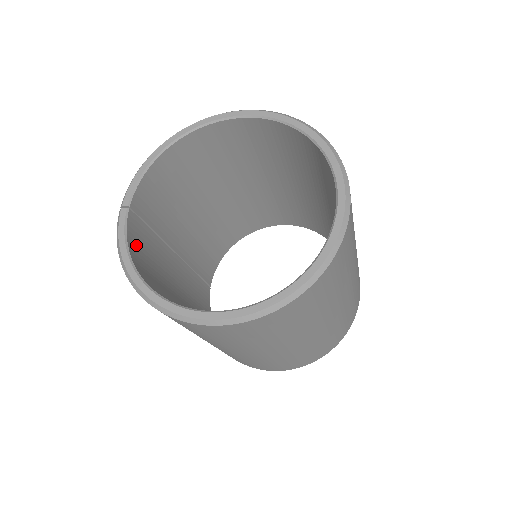
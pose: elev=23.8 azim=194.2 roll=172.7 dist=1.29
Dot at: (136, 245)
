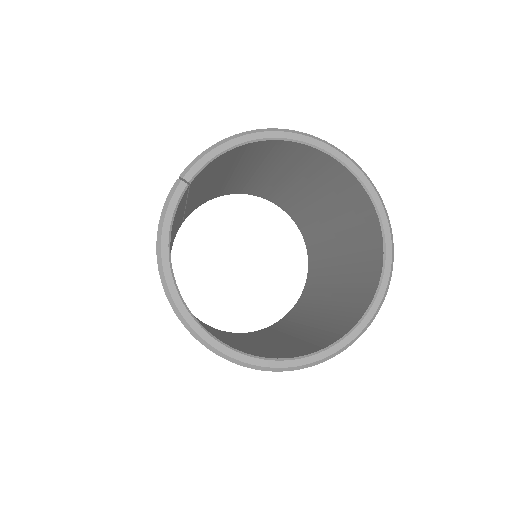
Dot at: (174, 220)
